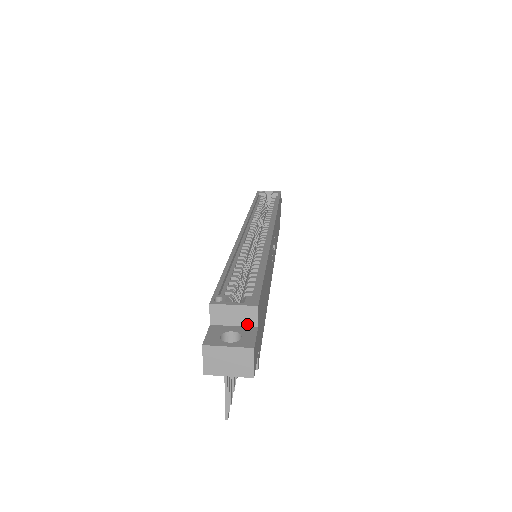
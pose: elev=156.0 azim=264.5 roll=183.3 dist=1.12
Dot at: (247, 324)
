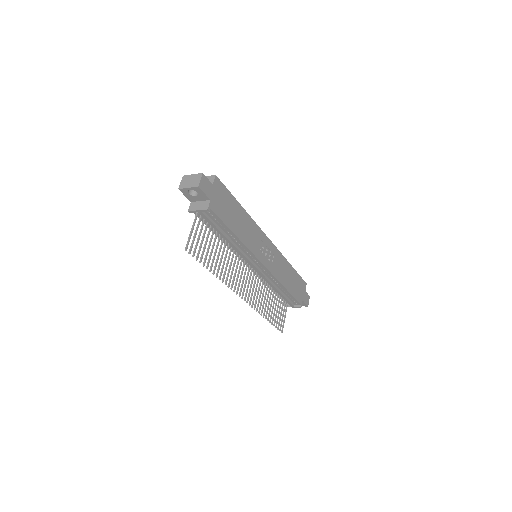
Dot at: occluded
